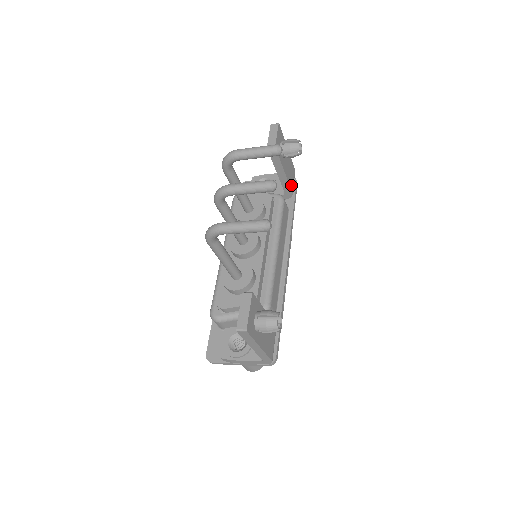
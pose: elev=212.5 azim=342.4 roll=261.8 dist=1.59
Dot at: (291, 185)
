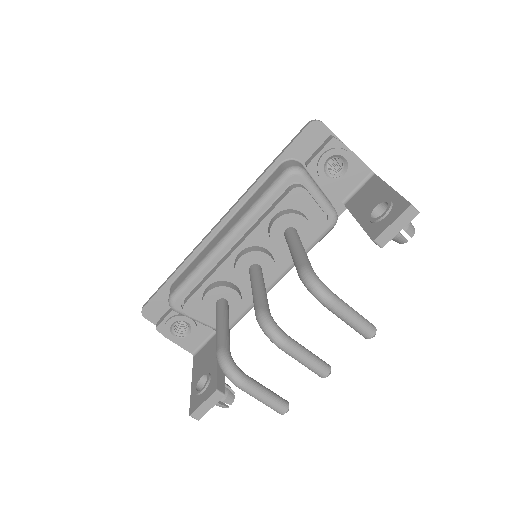
Dot at: occluded
